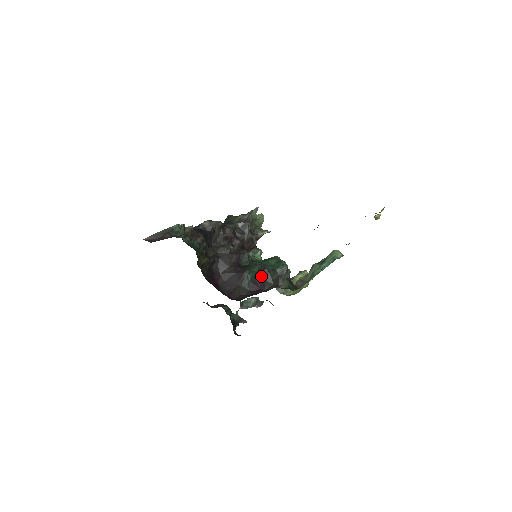
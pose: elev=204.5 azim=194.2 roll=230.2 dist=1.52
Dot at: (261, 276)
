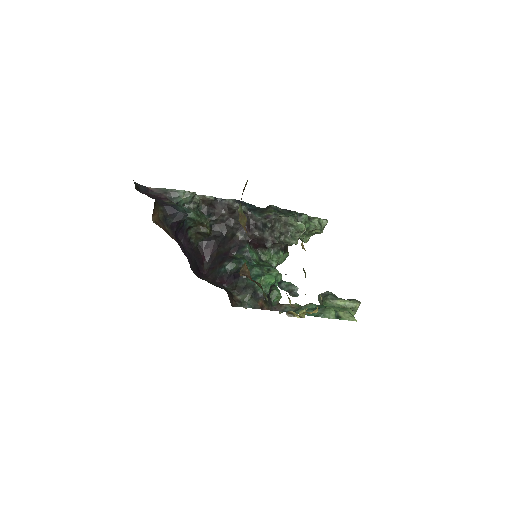
Dot at: (233, 275)
